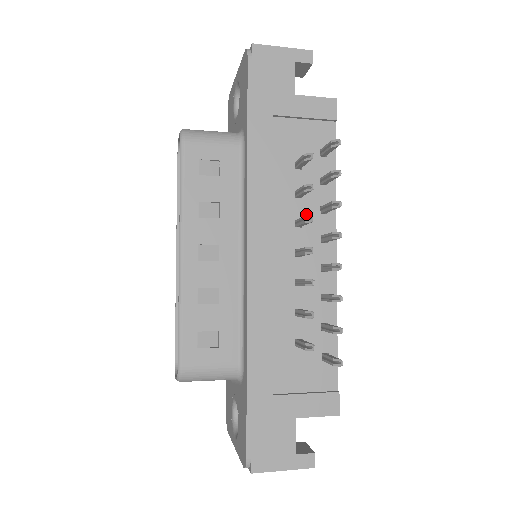
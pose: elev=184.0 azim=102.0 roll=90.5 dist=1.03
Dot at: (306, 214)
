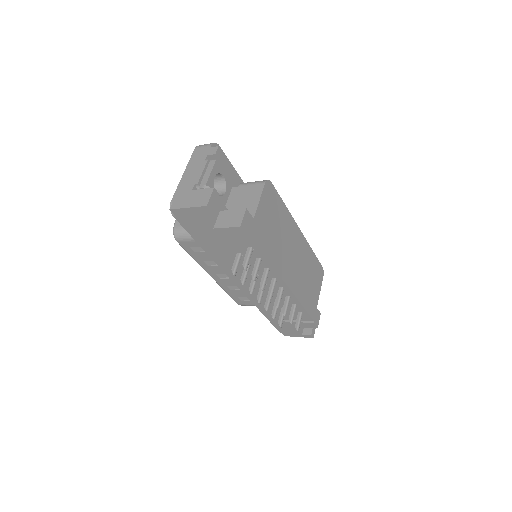
Dot at: (258, 271)
